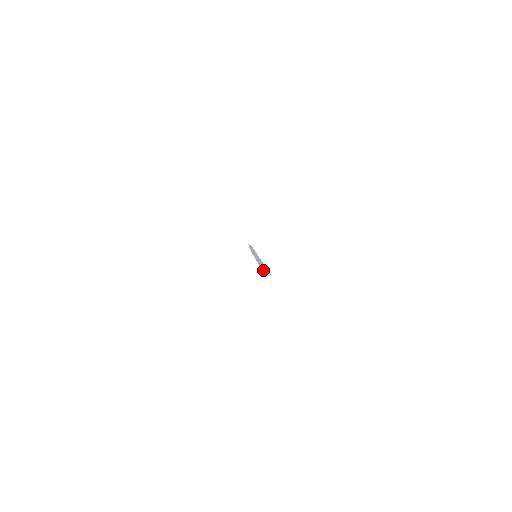
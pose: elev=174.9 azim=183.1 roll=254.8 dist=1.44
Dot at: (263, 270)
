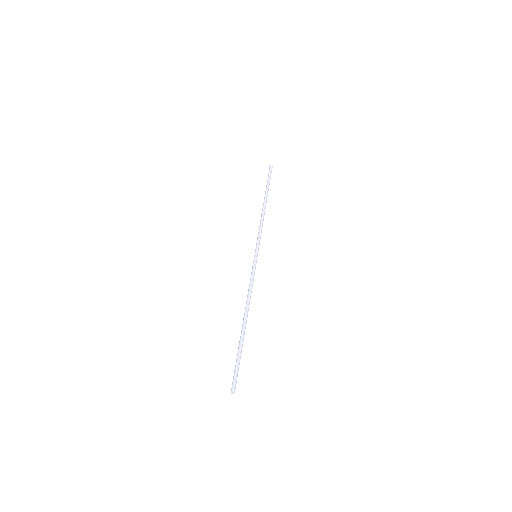
Dot at: occluded
